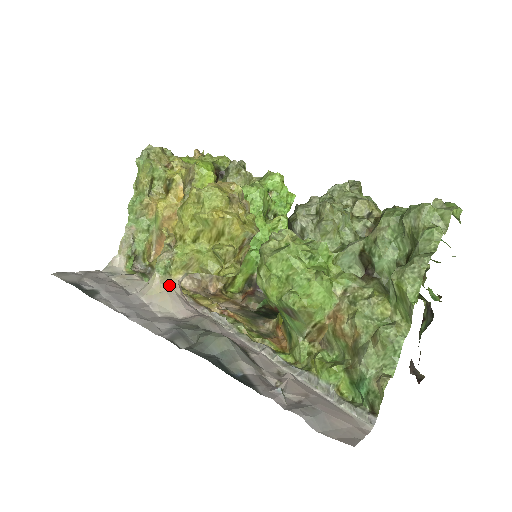
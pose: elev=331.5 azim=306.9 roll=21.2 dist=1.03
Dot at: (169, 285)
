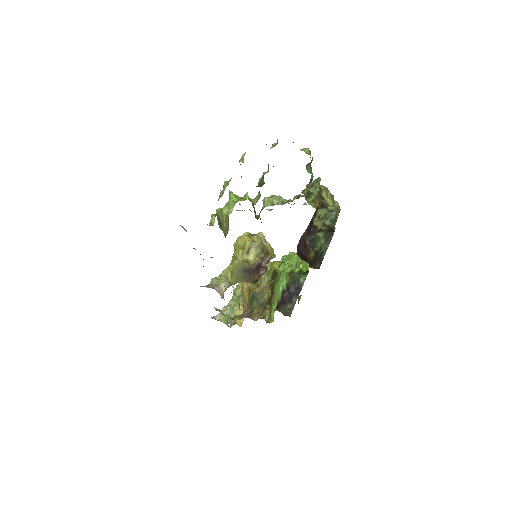
Dot at: (213, 285)
